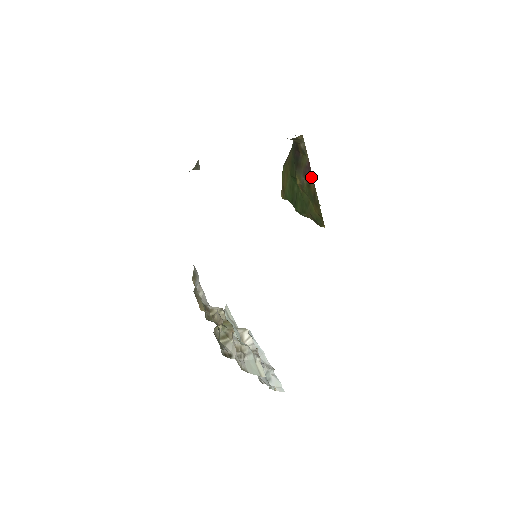
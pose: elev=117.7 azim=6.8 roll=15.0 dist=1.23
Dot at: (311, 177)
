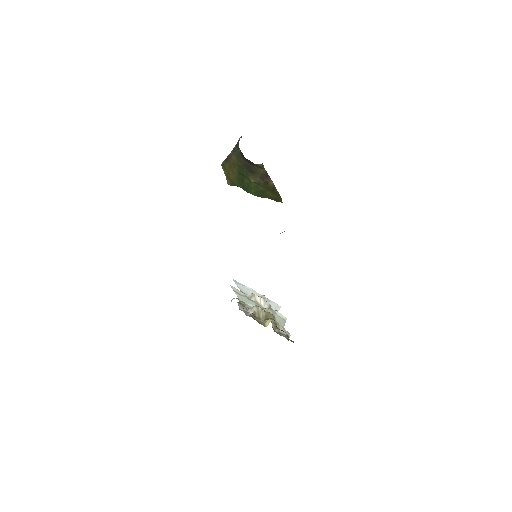
Dot at: (270, 181)
